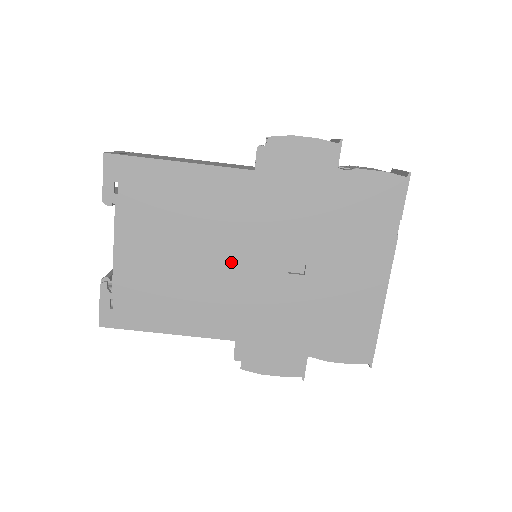
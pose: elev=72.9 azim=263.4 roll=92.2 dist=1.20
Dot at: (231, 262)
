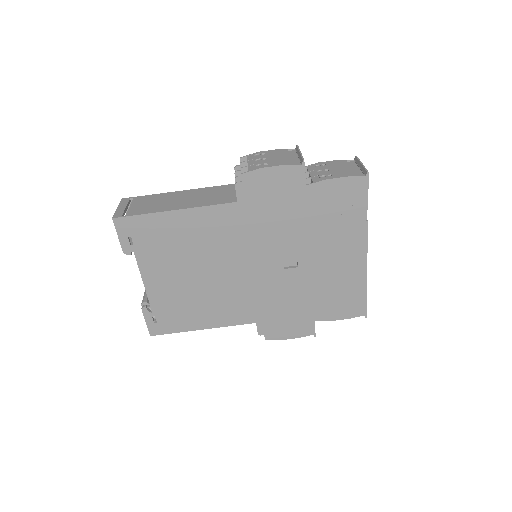
Dot at: (237, 271)
